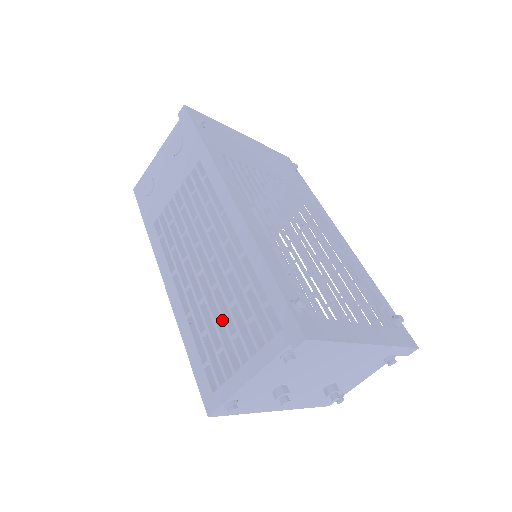
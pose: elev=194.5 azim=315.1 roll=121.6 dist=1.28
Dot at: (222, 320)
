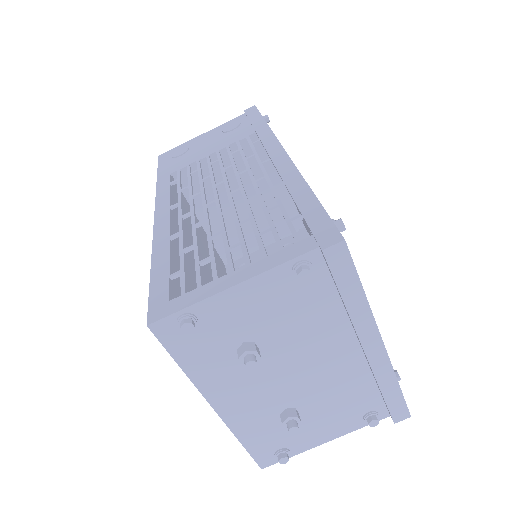
Dot at: (222, 235)
